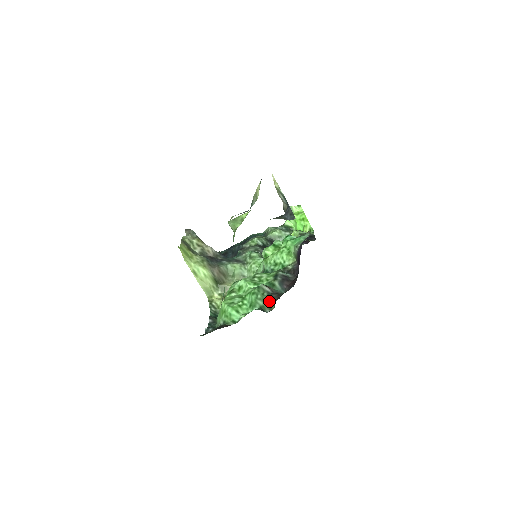
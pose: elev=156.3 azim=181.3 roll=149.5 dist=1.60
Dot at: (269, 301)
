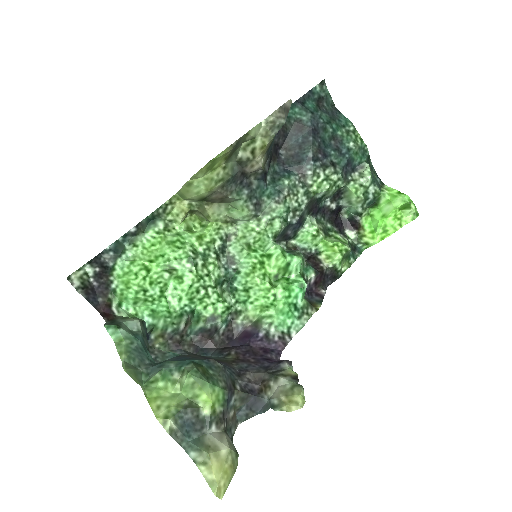
Dot at: (166, 334)
